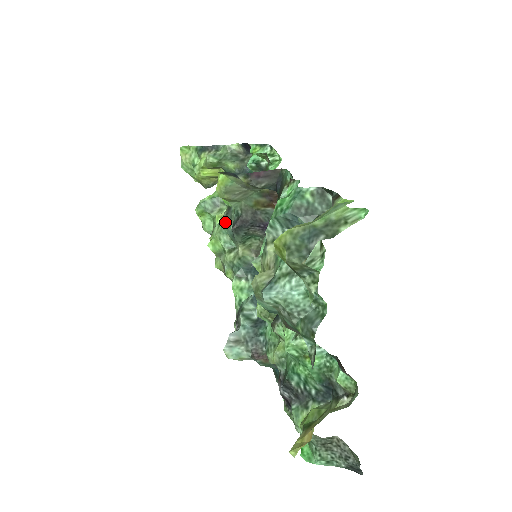
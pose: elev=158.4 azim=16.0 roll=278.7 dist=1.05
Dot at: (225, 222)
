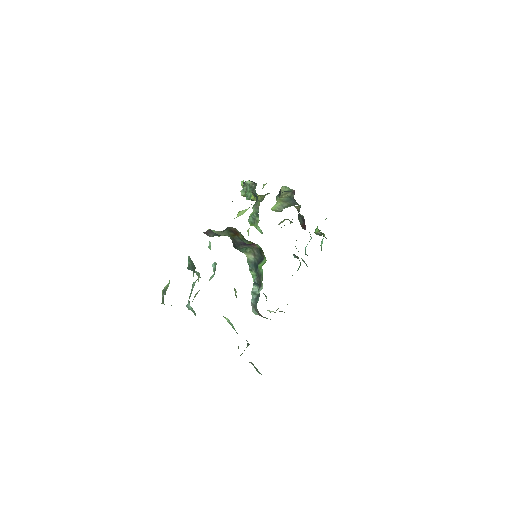
Dot at: occluded
